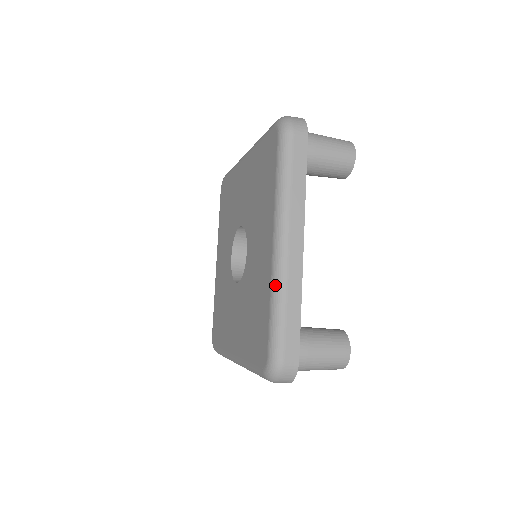
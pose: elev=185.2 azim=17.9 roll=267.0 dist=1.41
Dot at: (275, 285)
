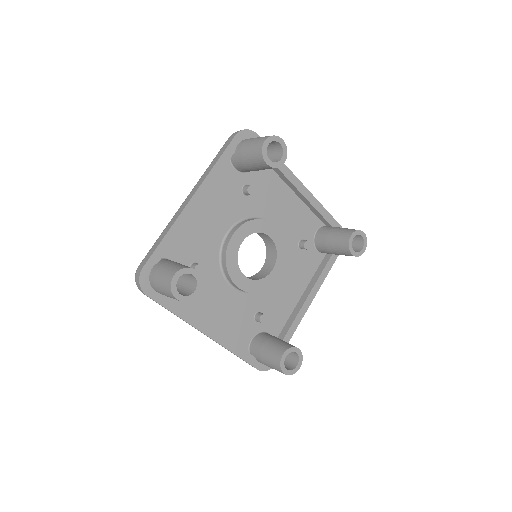
Dot at: occluded
